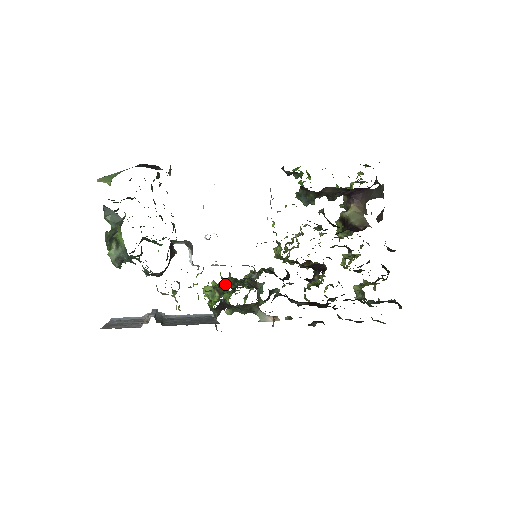
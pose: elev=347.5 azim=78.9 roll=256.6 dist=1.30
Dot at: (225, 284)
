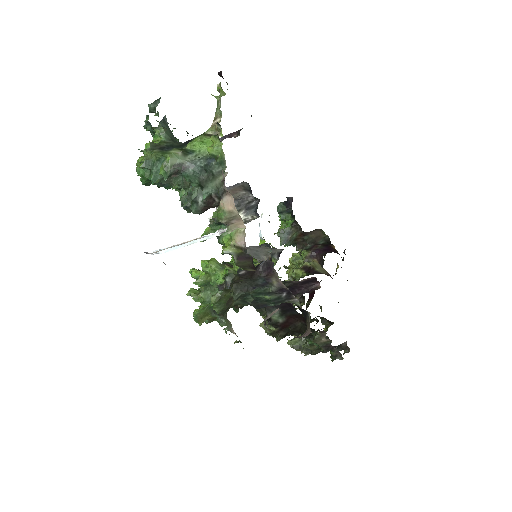
Dot at: occluded
